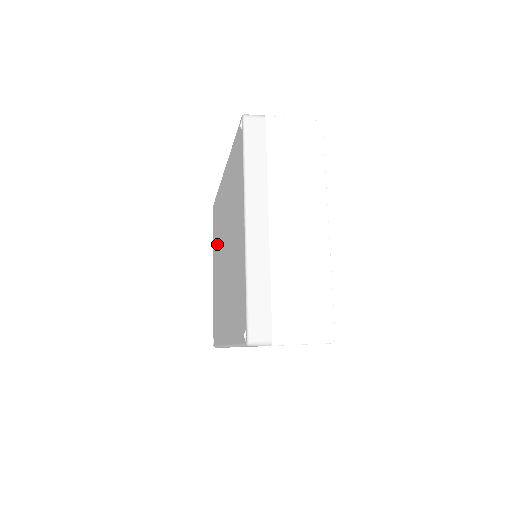
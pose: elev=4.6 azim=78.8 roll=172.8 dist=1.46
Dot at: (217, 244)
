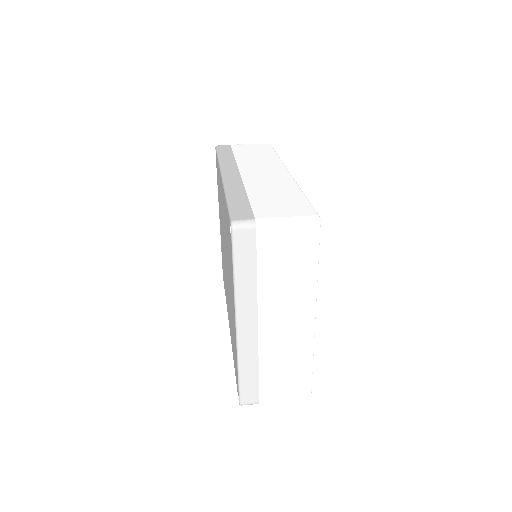
Dot at: occluded
